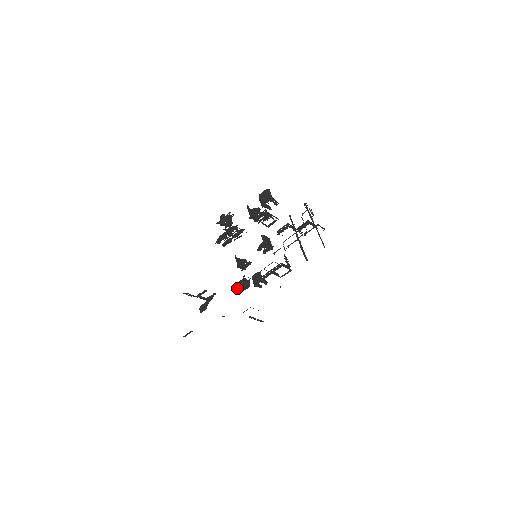
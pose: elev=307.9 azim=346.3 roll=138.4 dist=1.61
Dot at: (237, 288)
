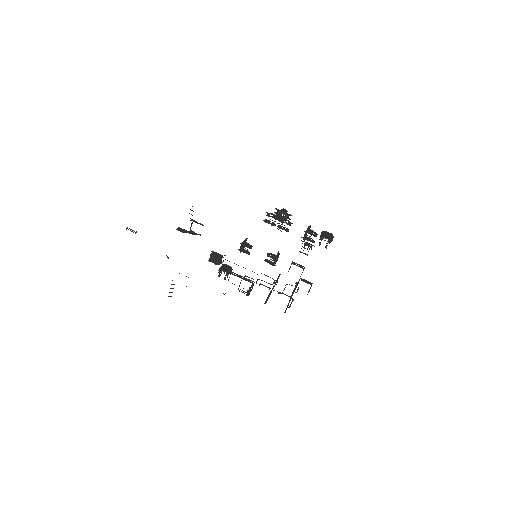
Dot at: (212, 254)
